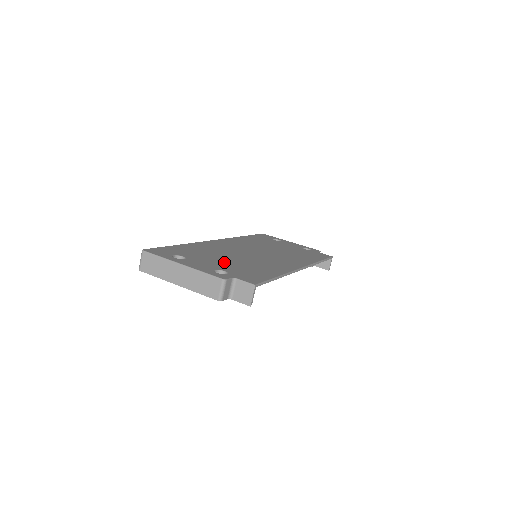
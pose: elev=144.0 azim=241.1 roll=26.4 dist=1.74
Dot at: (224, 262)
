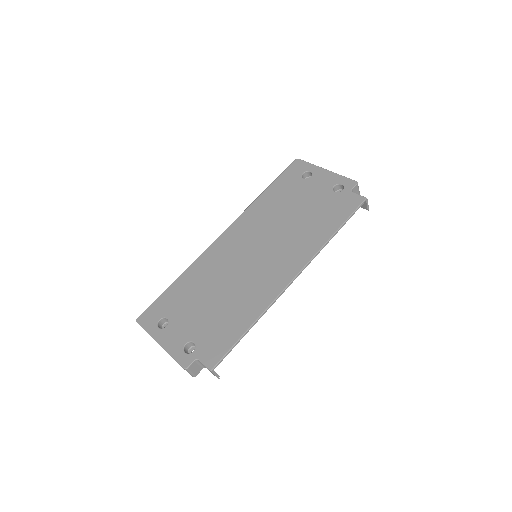
Dot at: (203, 314)
